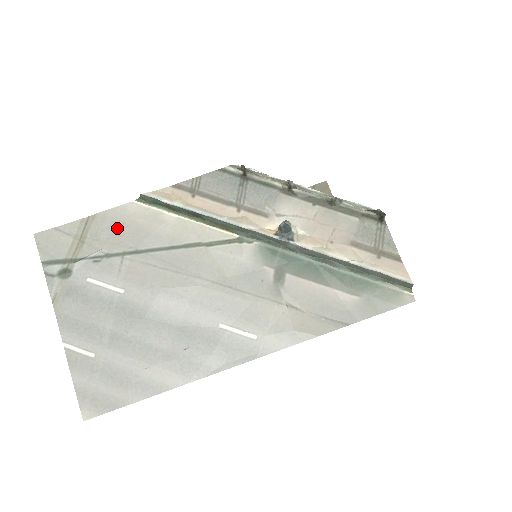
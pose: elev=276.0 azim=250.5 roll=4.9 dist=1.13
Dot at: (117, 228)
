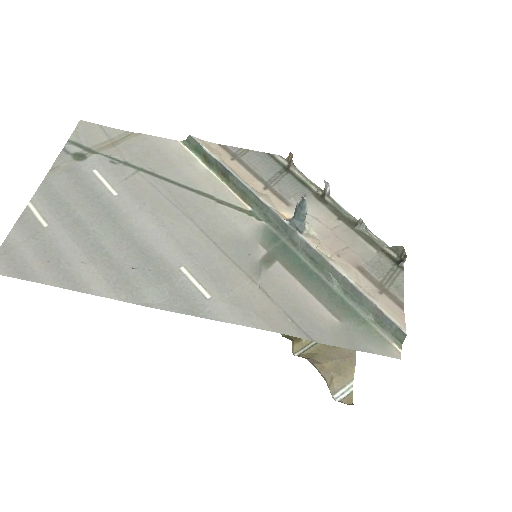
Dot at: (150, 150)
